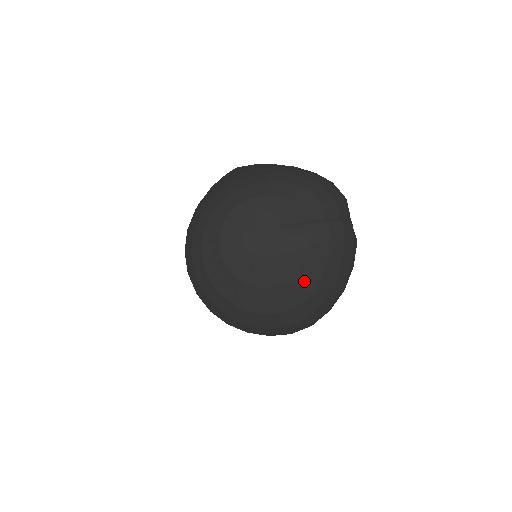
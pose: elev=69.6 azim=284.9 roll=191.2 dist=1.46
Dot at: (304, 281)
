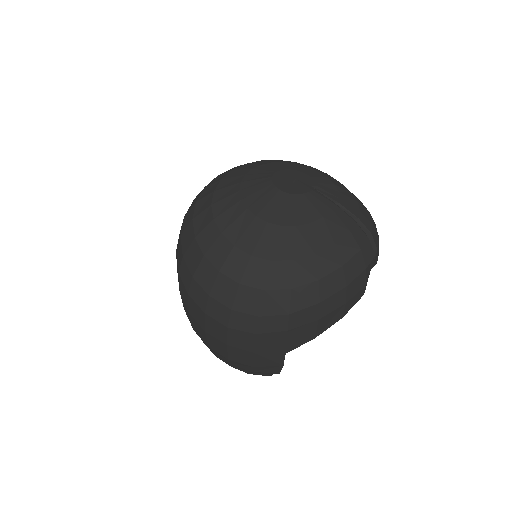
Dot at: (297, 240)
